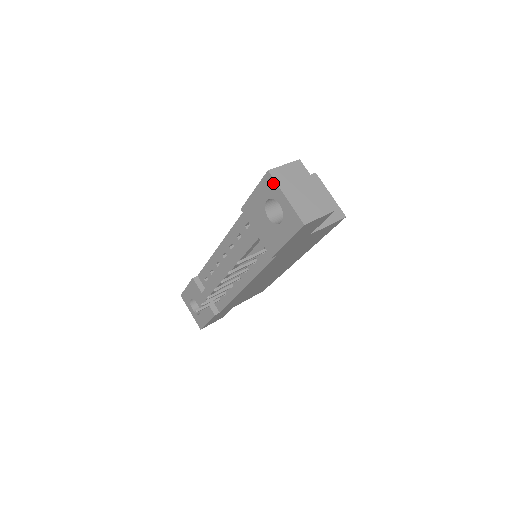
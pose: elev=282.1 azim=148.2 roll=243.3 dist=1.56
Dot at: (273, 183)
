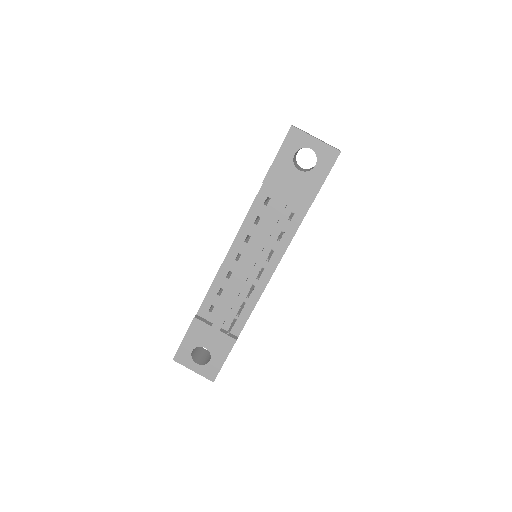
Dot at: (300, 133)
